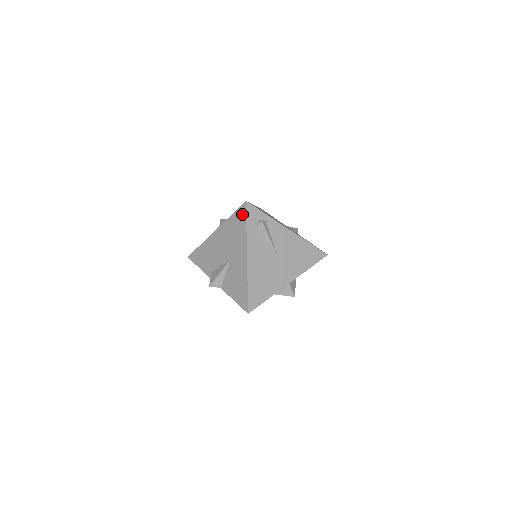
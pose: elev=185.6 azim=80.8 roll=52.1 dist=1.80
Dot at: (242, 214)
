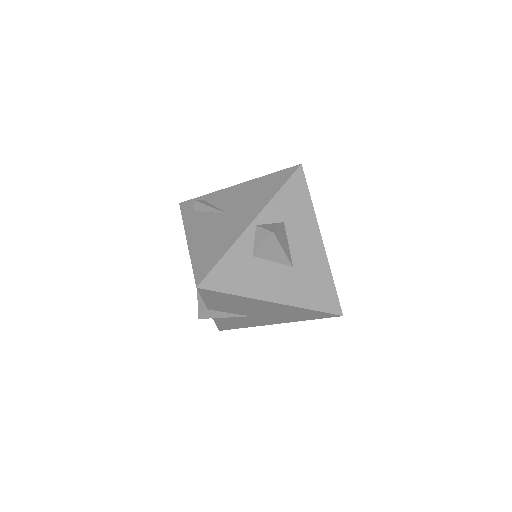
Dot at: occluded
